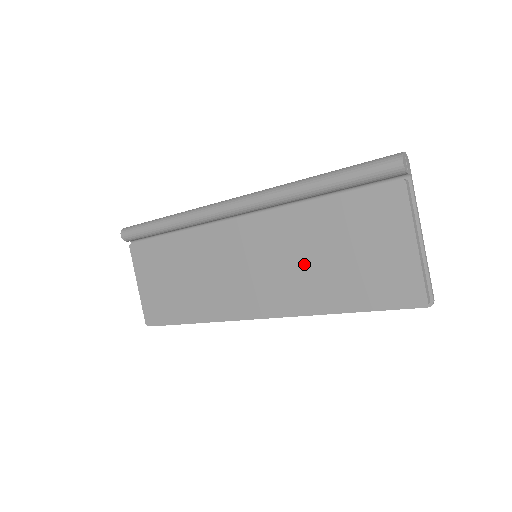
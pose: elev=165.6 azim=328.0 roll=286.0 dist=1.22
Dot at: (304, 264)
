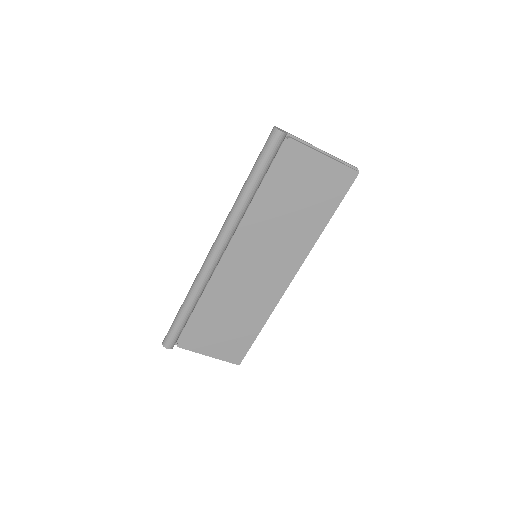
Dot at: (286, 228)
